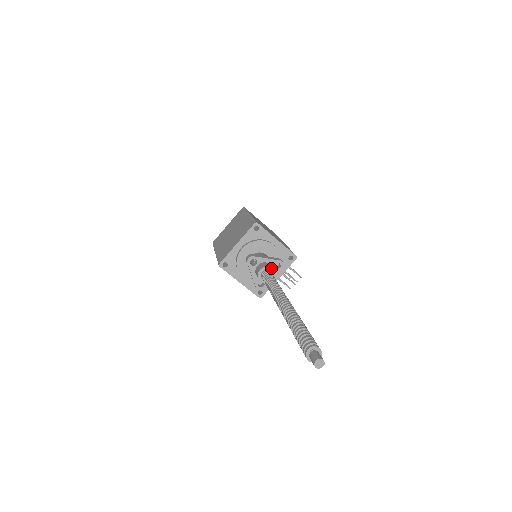
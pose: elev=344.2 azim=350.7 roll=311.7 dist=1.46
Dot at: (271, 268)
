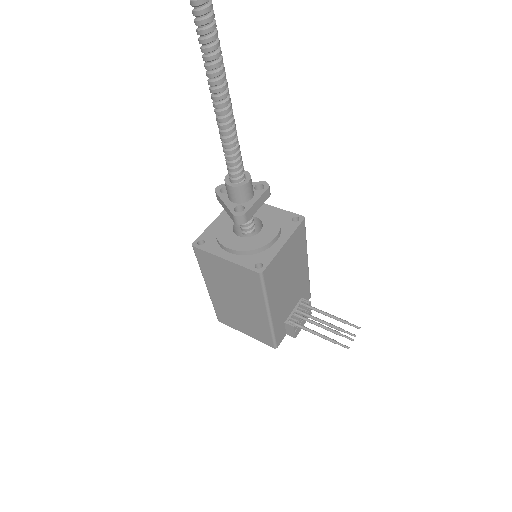
Dot at: occluded
